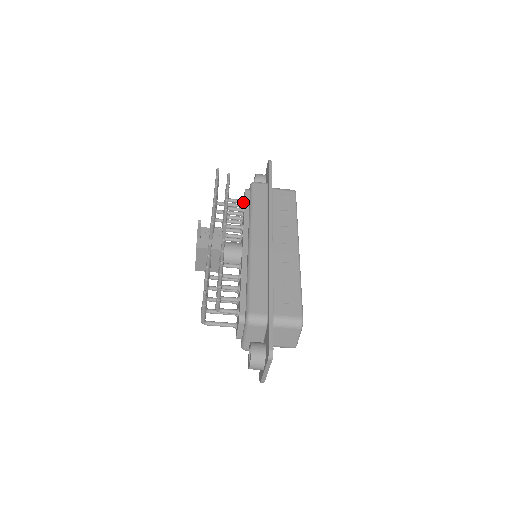
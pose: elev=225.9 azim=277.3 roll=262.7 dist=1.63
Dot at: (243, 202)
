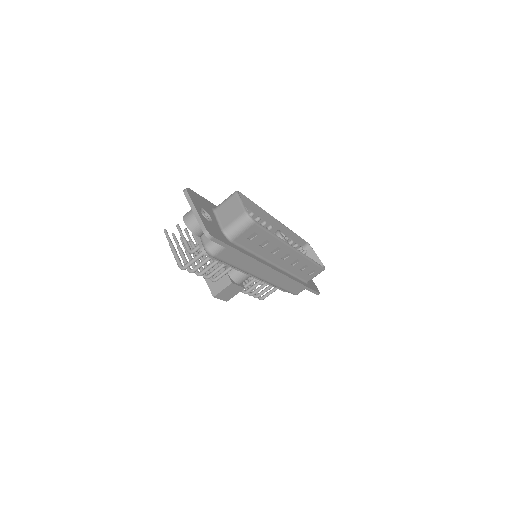
Dot at: occluded
